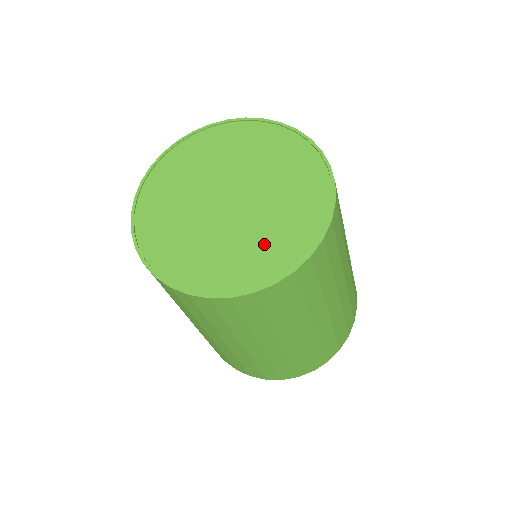
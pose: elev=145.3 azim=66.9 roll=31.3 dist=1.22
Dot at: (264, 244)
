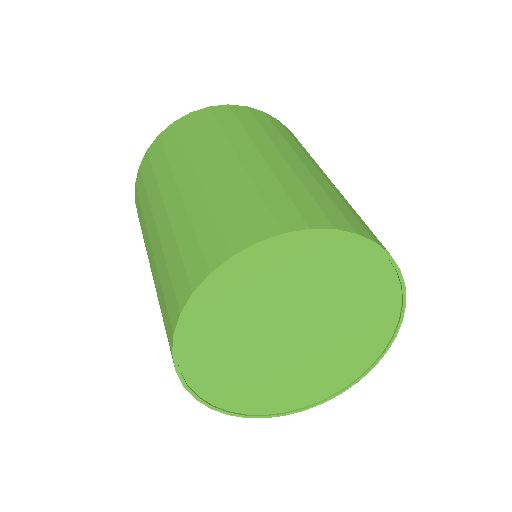
Dot at: (350, 349)
